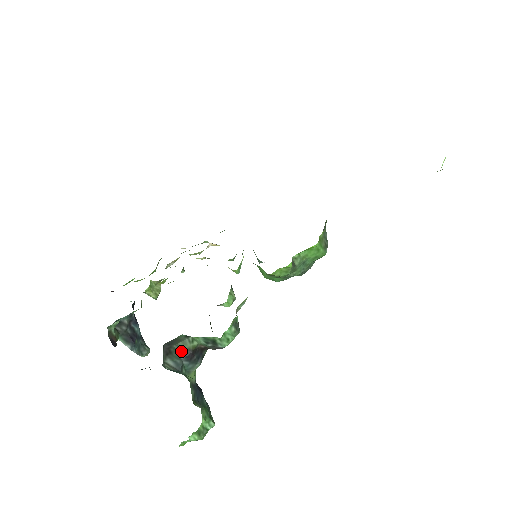
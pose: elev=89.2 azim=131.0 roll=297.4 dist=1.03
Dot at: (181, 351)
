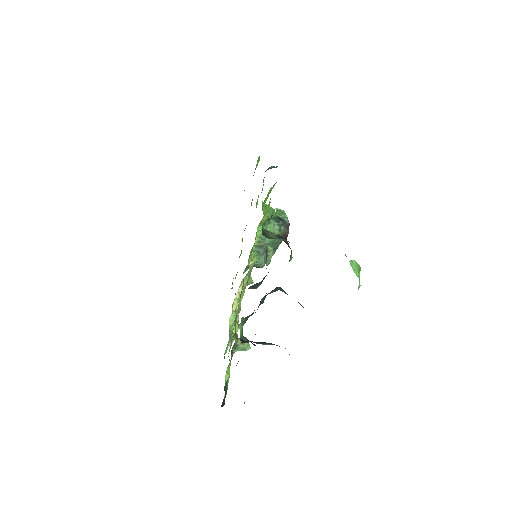
Dot at: (275, 238)
